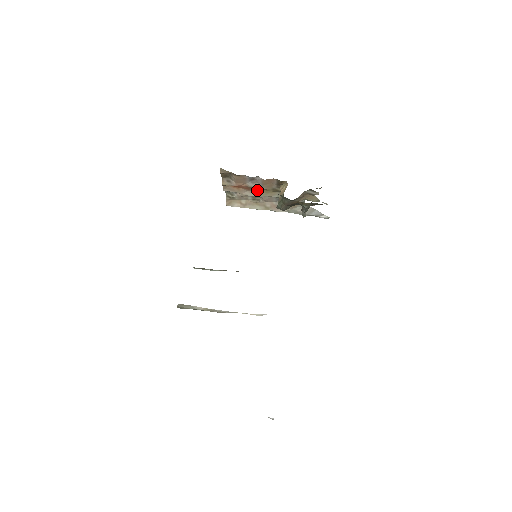
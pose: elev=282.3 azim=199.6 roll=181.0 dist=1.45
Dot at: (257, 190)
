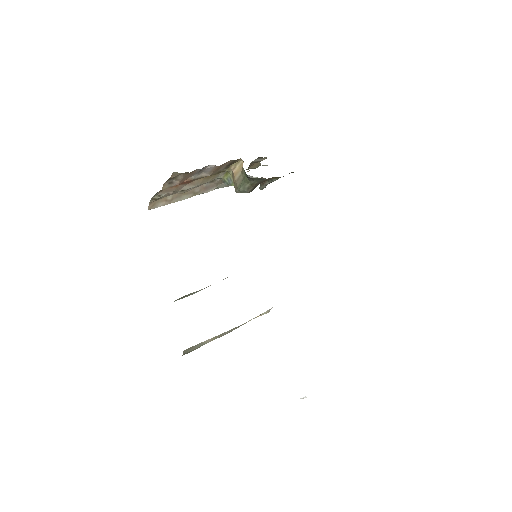
Dot at: (198, 180)
